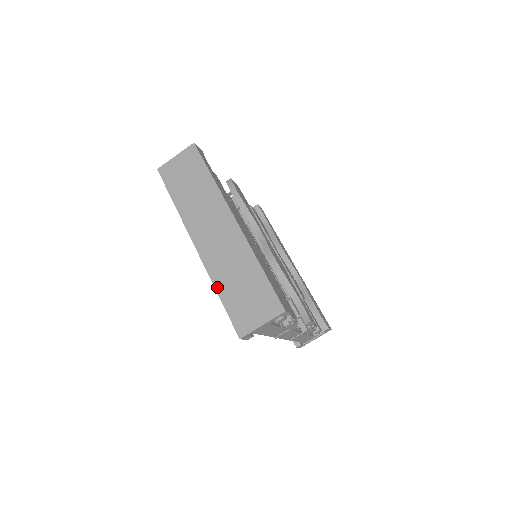
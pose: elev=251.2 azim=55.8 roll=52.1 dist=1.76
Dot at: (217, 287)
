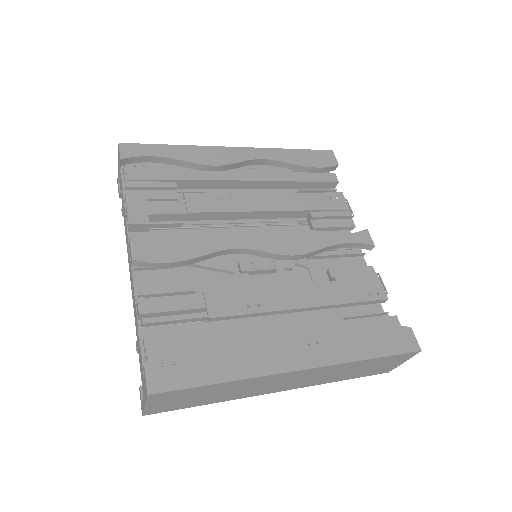
Dot at: occluded
